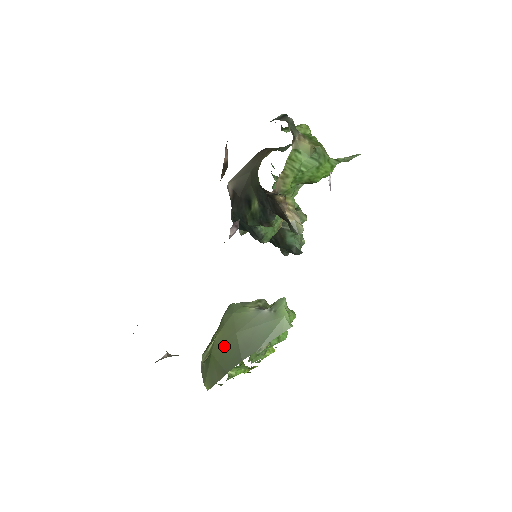
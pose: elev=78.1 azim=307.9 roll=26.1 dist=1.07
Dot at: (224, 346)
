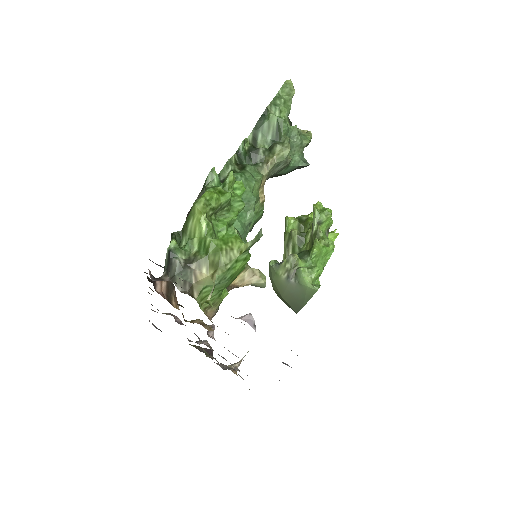
Dot at: (281, 299)
